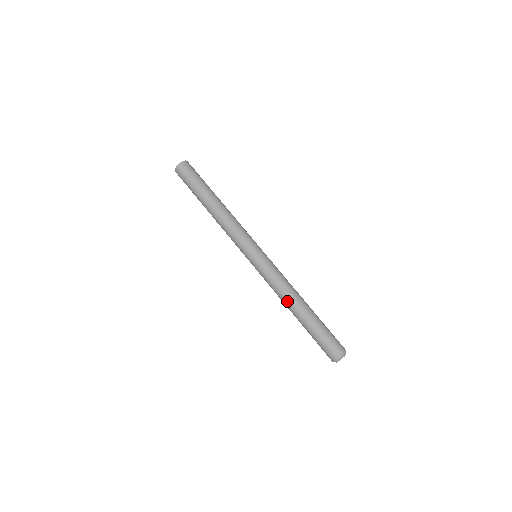
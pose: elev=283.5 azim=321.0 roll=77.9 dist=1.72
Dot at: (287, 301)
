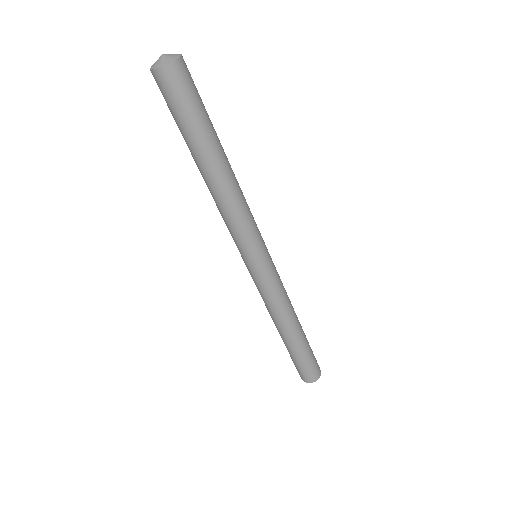
Dot at: (272, 319)
